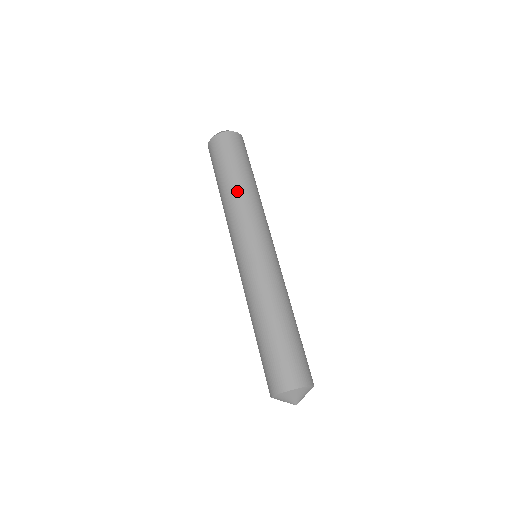
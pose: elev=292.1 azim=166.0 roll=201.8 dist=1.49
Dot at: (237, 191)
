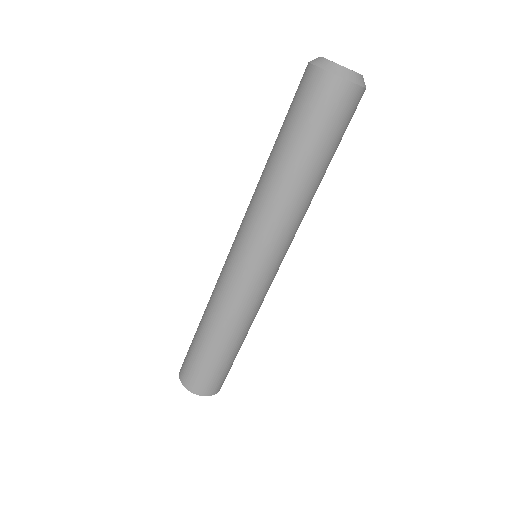
Dot at: (290, 188)
